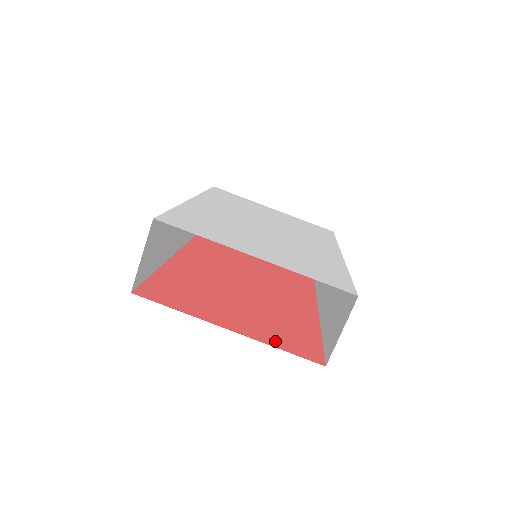
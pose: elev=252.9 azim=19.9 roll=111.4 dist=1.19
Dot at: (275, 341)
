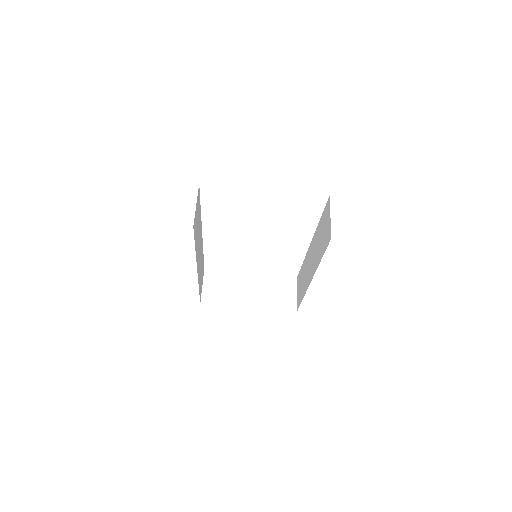
Dot at: occluded
